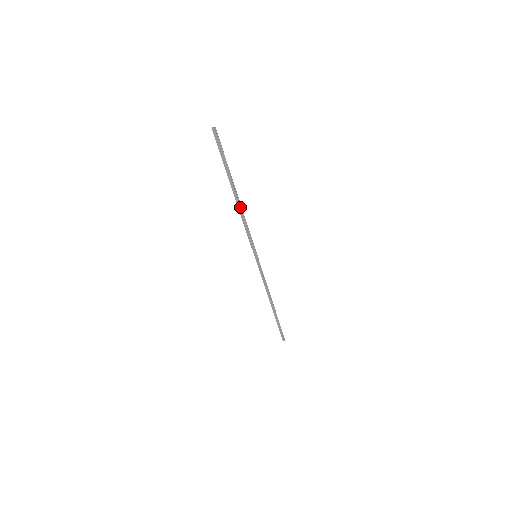
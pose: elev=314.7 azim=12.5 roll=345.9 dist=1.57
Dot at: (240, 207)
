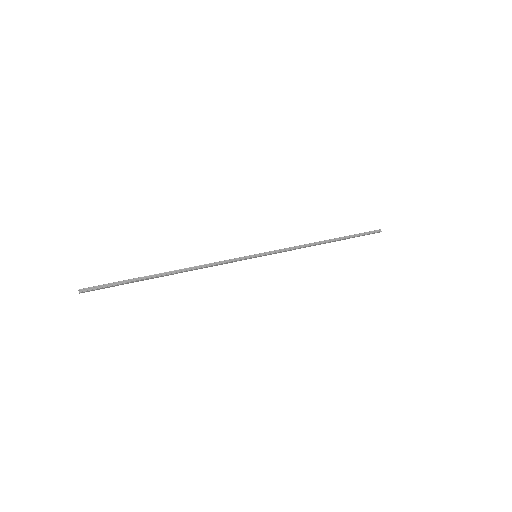
Dot at: (186, 271)
